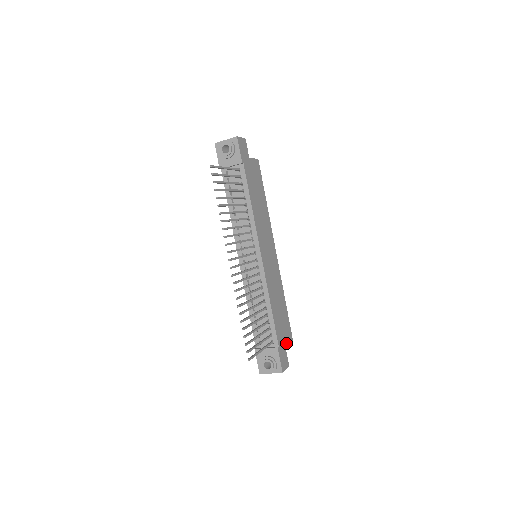
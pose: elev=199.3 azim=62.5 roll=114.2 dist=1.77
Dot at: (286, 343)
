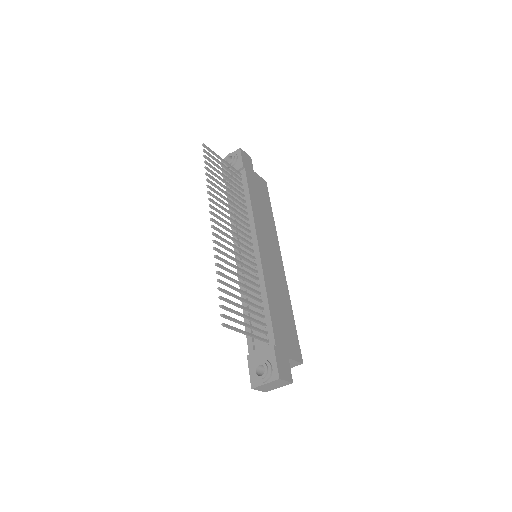
Dot at: (290, 354)
